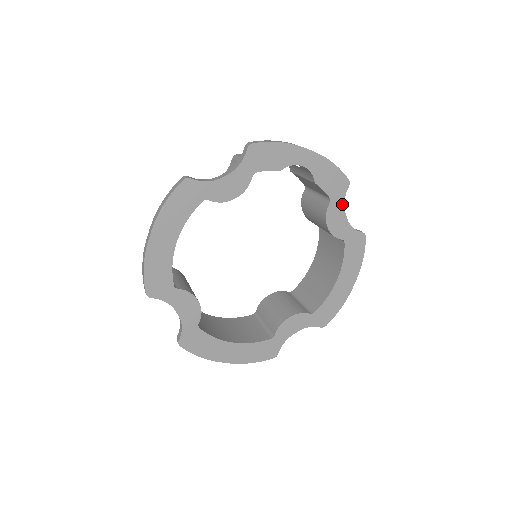
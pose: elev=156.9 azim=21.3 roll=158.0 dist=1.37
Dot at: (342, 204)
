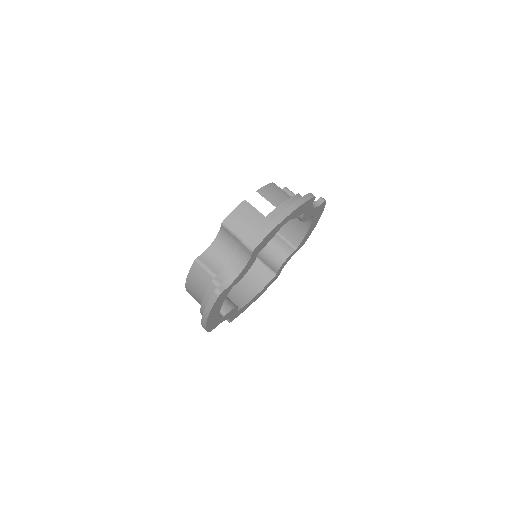
Dot at: (311, 207)
